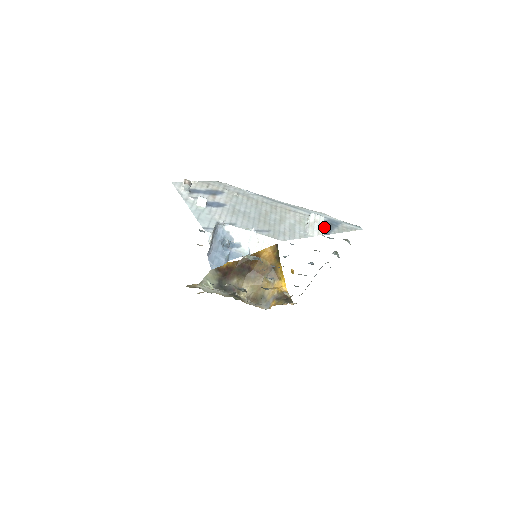
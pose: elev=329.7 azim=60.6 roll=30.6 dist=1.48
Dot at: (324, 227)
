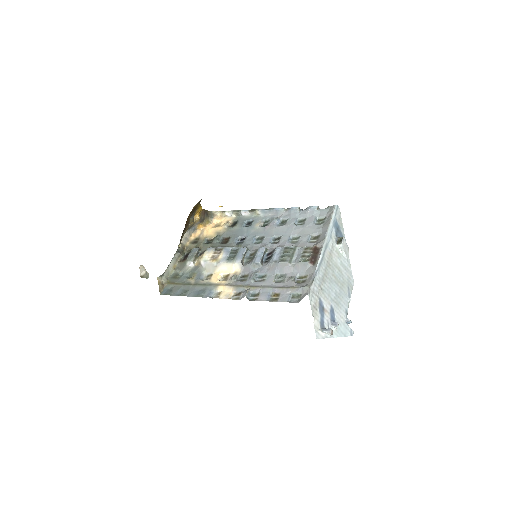
Dot at: occluded
